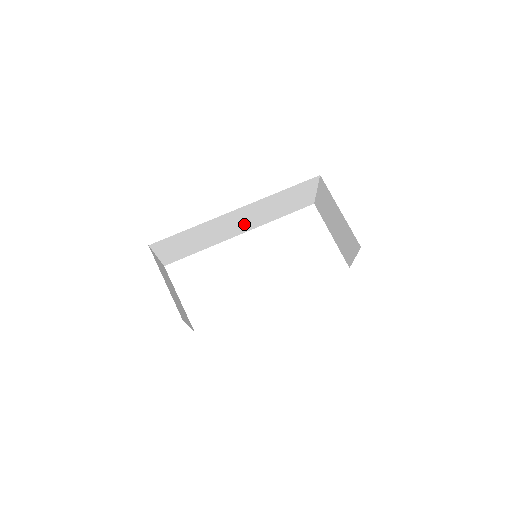
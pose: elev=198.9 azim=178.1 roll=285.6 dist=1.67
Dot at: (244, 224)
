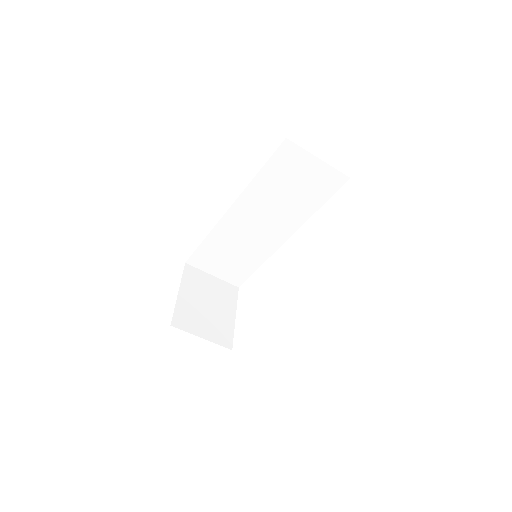
Dot at: (271, 226)
